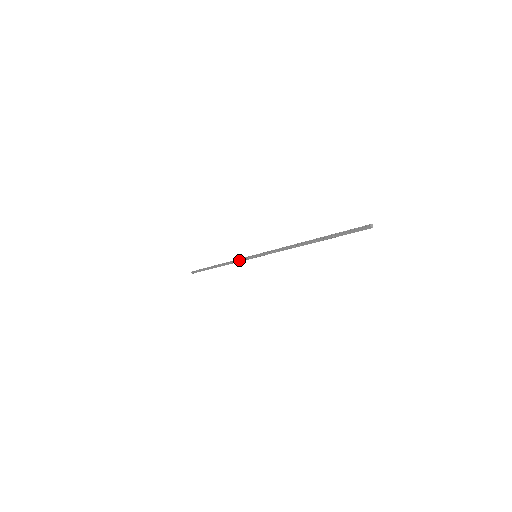
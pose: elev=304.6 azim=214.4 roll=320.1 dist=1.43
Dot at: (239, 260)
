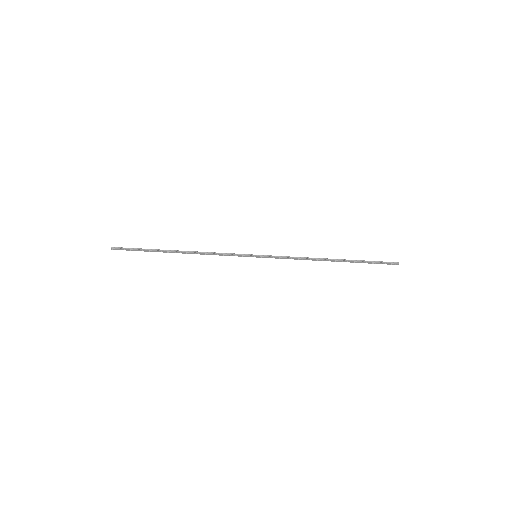
Dot at: (227, 255)
